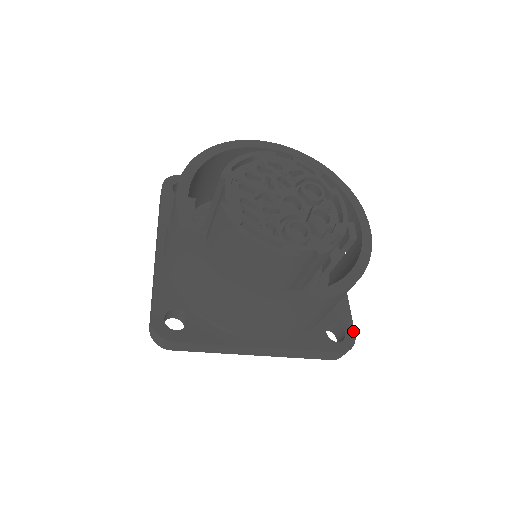
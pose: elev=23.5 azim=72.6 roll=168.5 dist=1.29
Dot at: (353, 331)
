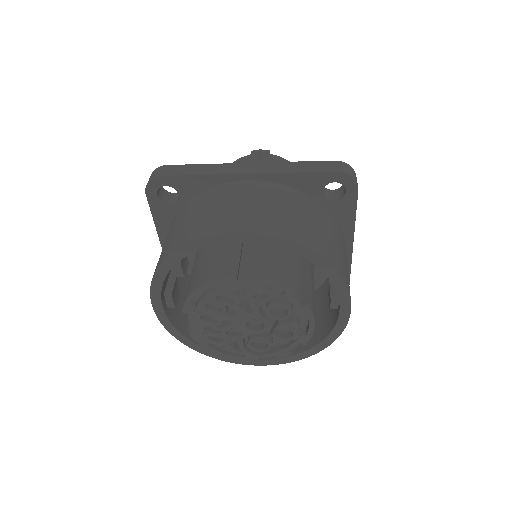
Dot at: occluded
